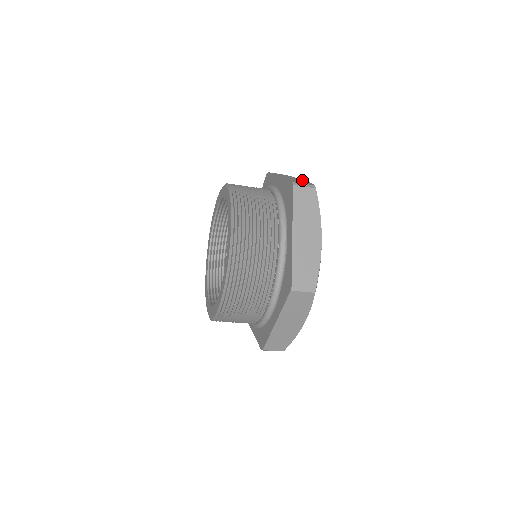
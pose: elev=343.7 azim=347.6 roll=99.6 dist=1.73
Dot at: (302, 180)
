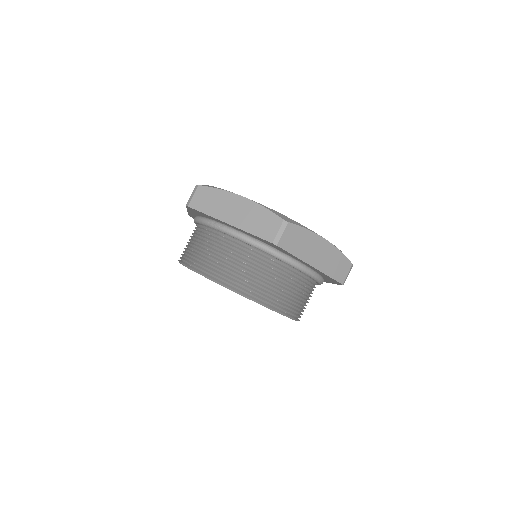
Dot at: (243, 202)
